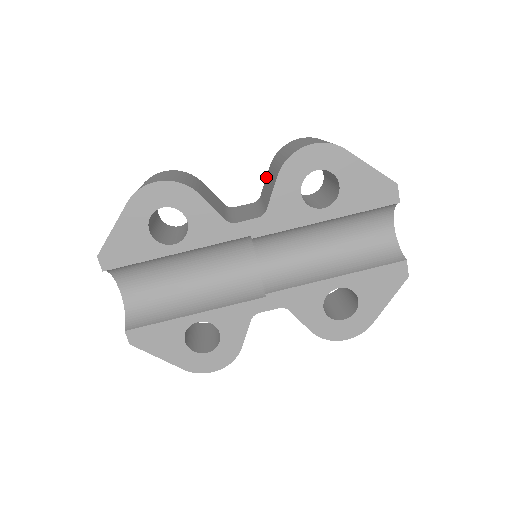
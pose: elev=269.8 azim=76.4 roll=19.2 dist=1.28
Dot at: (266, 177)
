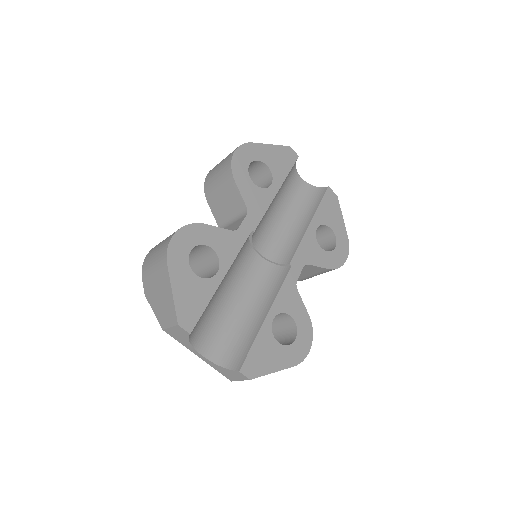
Dot at: (211, 209)
